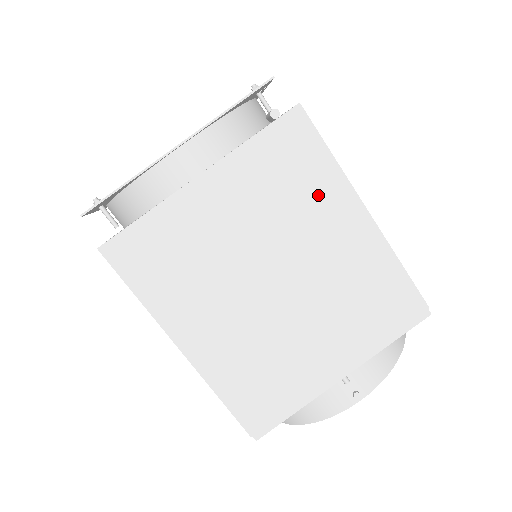
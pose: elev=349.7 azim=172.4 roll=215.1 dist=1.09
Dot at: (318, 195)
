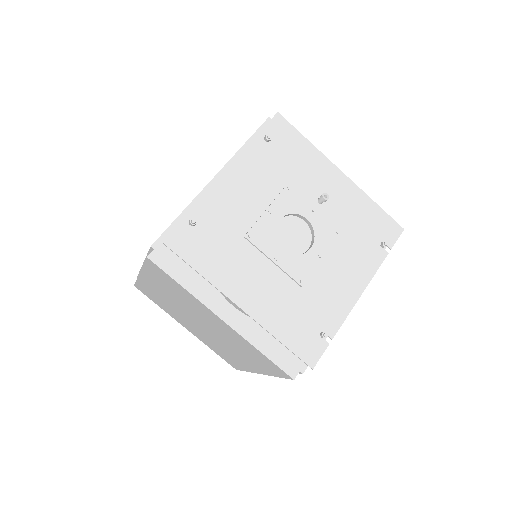
Dot at: (254, 362)
